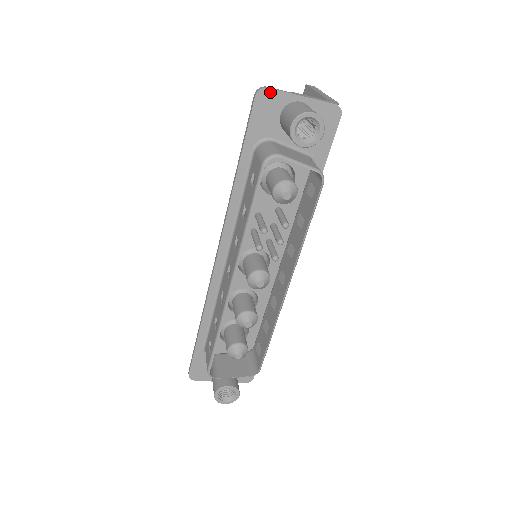
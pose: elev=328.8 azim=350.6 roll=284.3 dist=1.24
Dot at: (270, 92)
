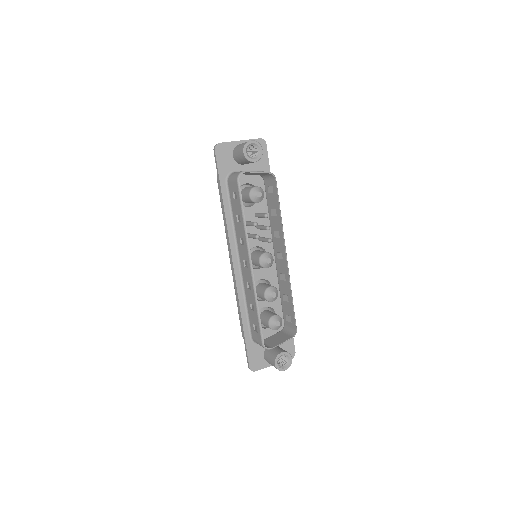
Dot at: (222, 145)
